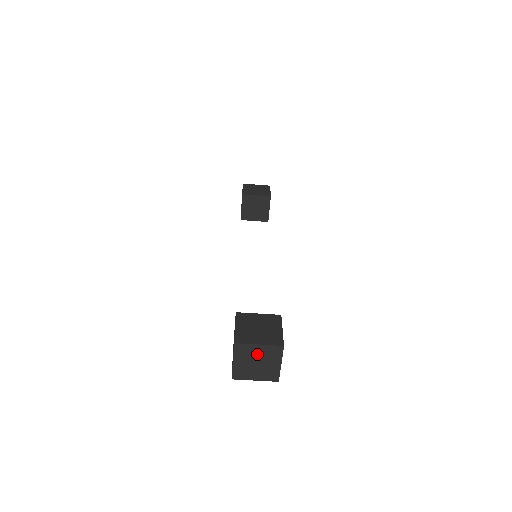
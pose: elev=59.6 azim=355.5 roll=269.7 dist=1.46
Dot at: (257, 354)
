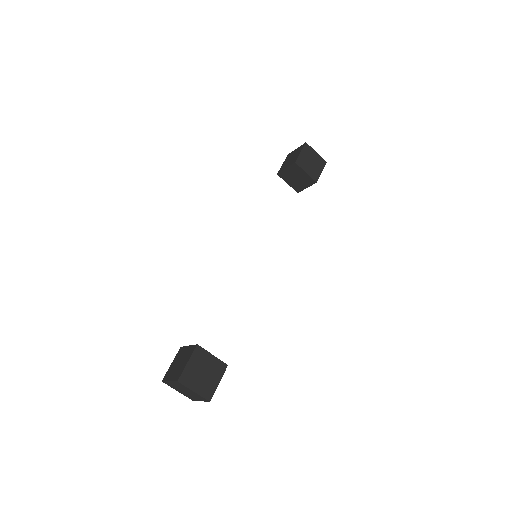
Dot at: (189, 391)
